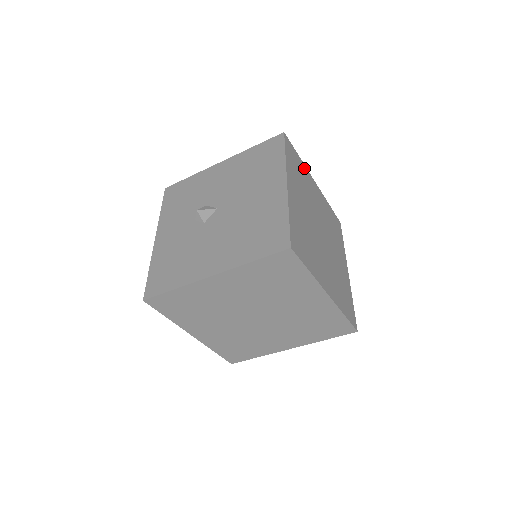
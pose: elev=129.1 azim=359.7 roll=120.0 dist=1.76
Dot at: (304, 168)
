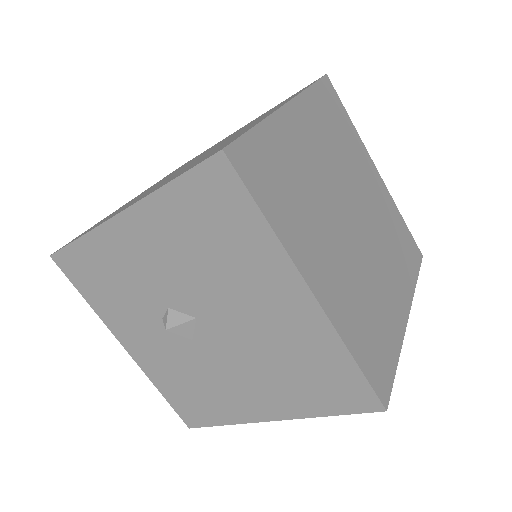
Dot at: (273, 131)
